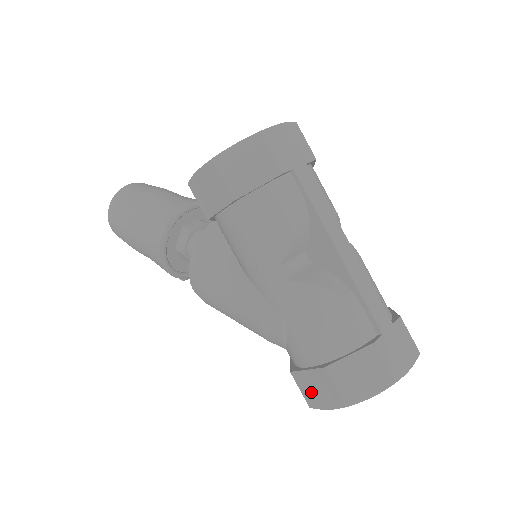
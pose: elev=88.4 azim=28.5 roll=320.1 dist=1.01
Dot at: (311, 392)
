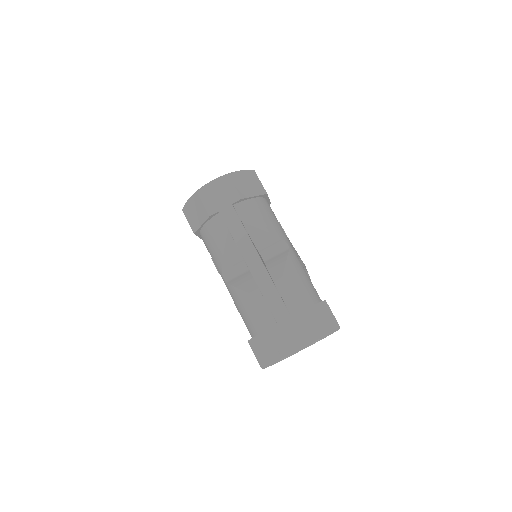
Dot at: occluded
